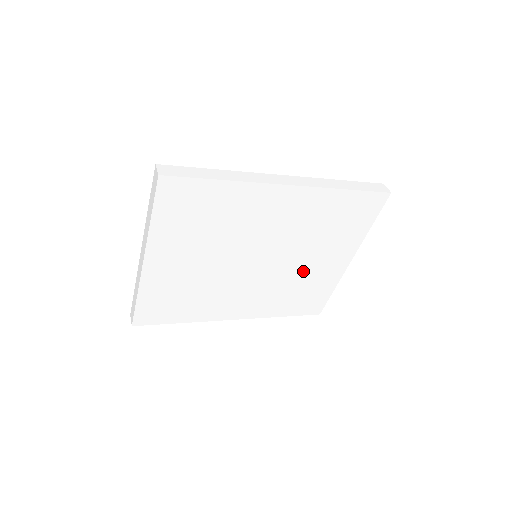
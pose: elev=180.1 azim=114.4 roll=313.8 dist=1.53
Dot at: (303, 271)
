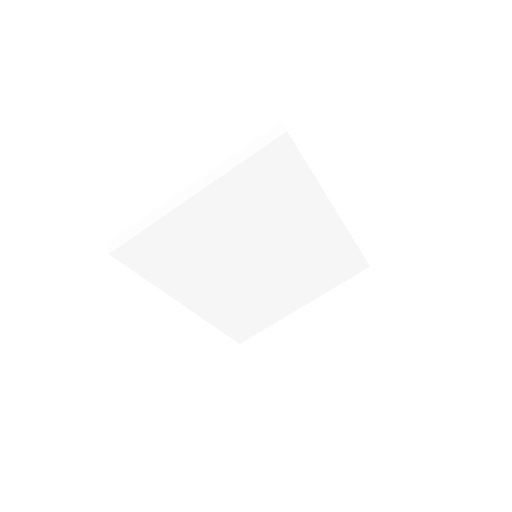
Dot at: (271, 293)
